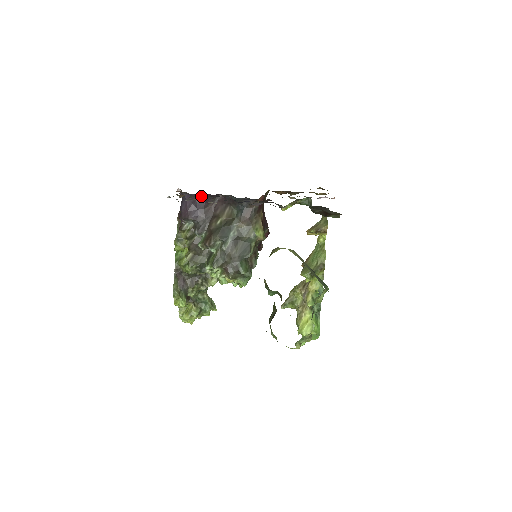
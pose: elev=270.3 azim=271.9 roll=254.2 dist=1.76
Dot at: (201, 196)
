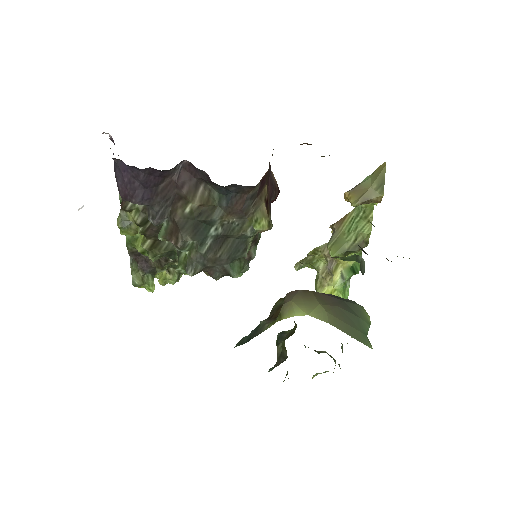
Dot at: (148, 170)
